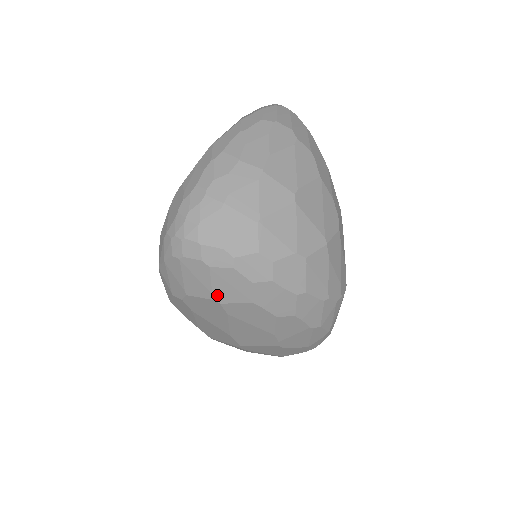
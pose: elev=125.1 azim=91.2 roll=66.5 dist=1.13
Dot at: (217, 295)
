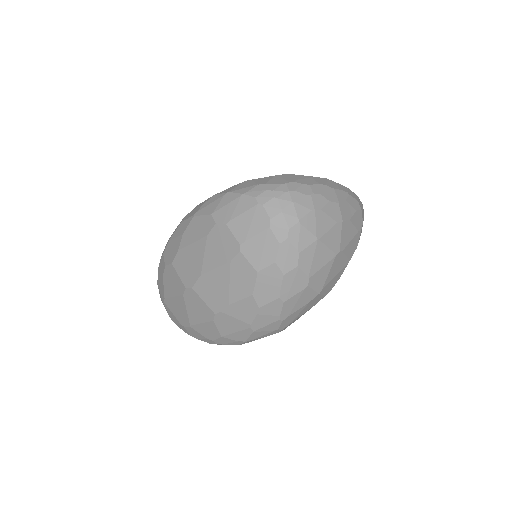
Dot at: (247, 245)
